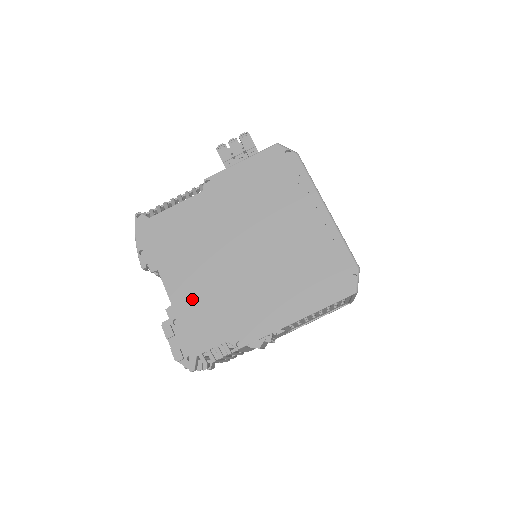
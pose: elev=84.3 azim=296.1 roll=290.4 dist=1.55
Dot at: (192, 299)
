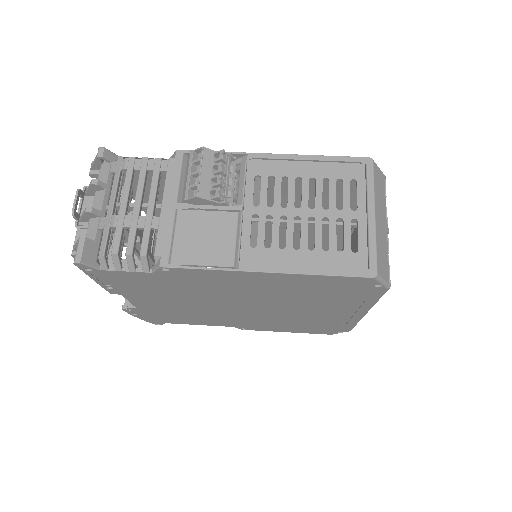
Dot at: occluded
